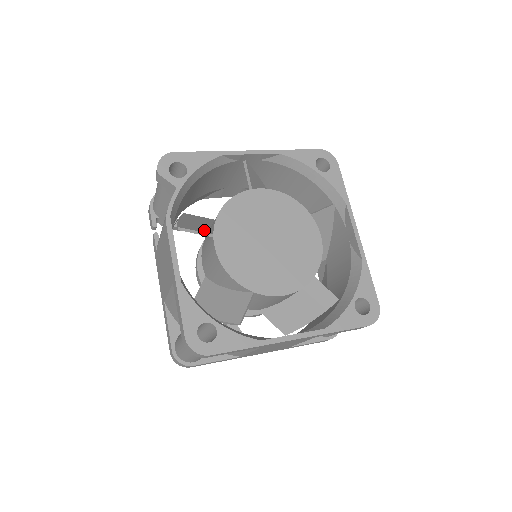
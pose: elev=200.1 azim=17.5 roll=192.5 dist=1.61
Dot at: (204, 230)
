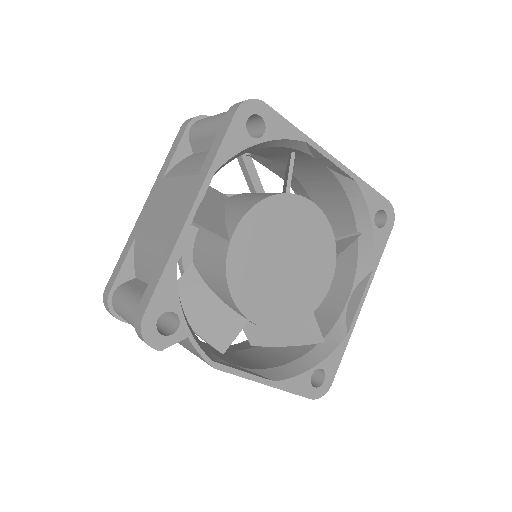
Dot at: (234, 323)
